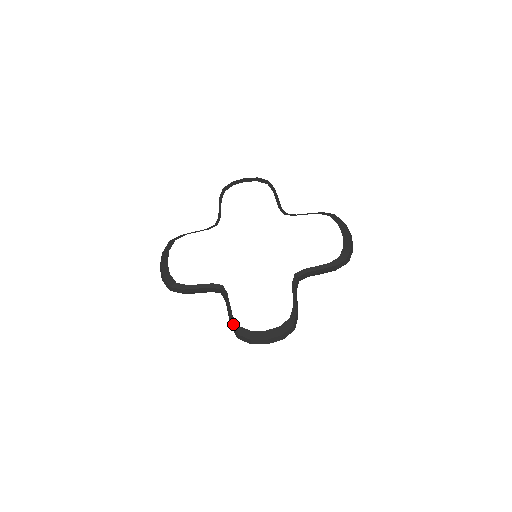
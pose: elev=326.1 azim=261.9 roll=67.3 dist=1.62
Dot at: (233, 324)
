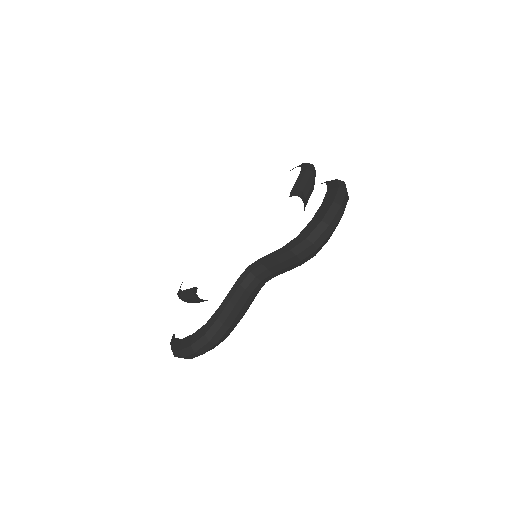
Dot at: occluded
